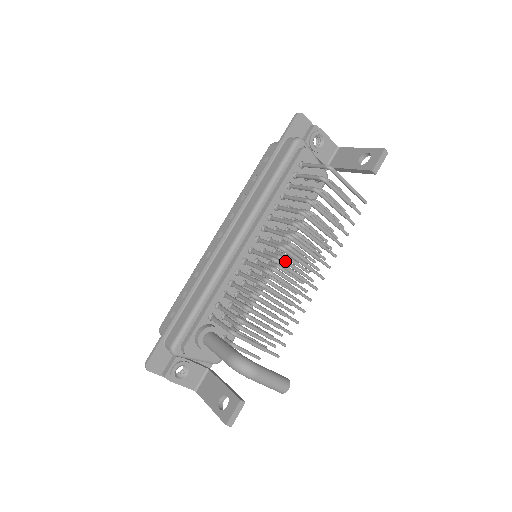
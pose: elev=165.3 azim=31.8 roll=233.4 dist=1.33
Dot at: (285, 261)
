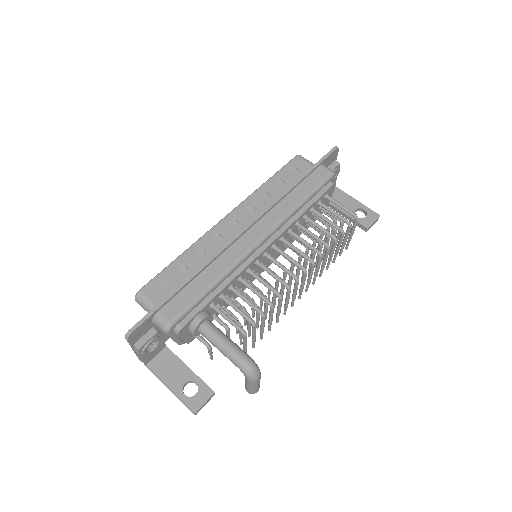
Dot at: (292, 278)
